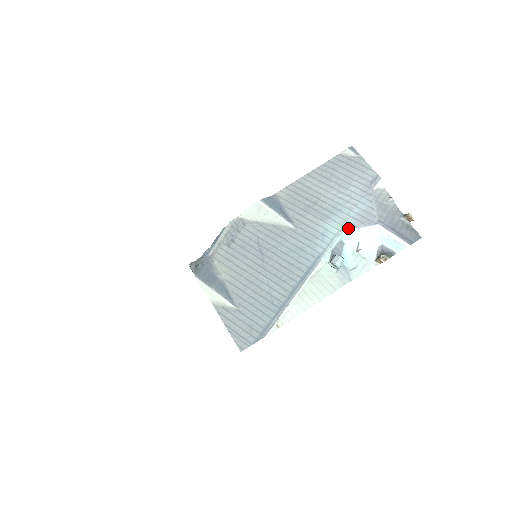
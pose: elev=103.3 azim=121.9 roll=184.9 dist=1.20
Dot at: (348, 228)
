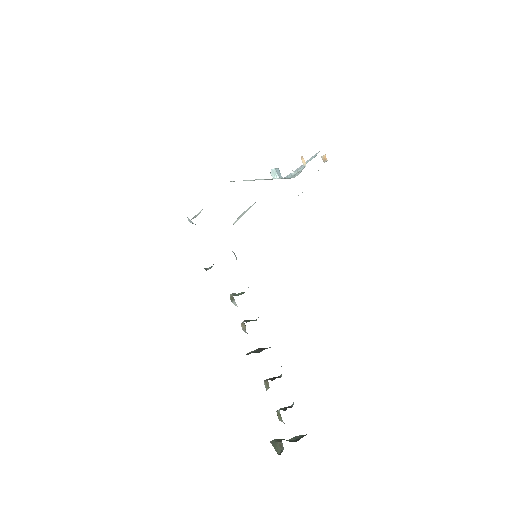
Dot at: occluded
